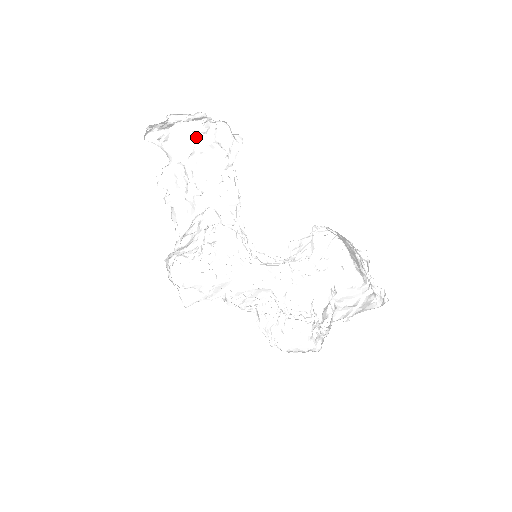
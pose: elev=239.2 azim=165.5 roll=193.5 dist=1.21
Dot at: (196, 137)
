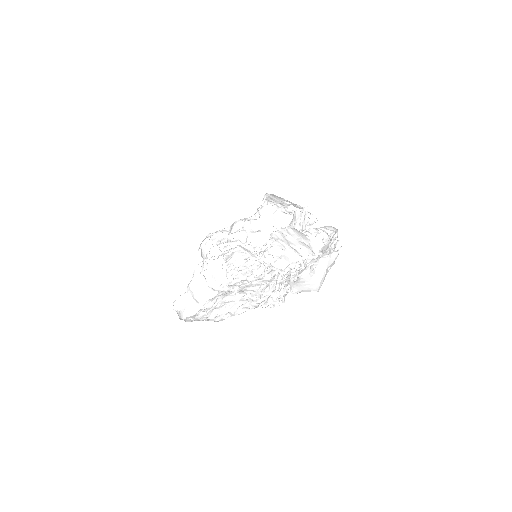
Dot at: occluded
